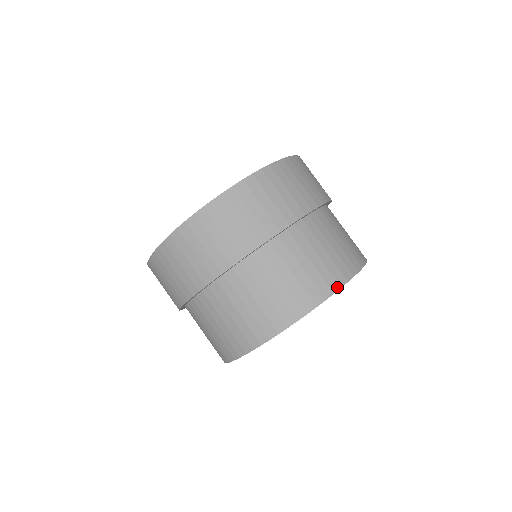
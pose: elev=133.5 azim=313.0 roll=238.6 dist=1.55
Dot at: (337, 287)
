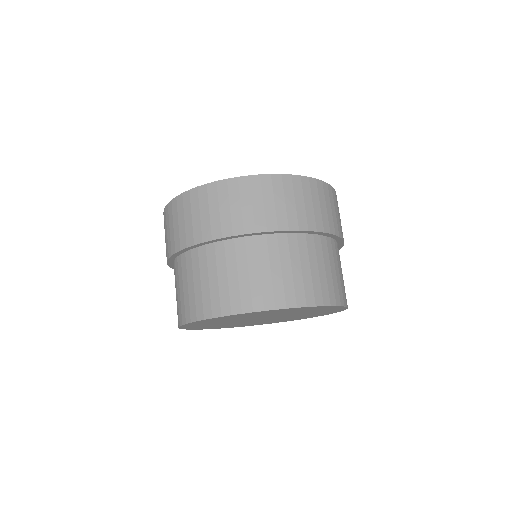
Dot at: (271, 307)
